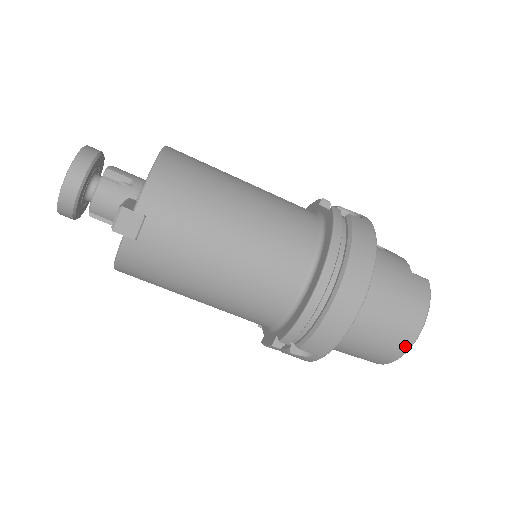
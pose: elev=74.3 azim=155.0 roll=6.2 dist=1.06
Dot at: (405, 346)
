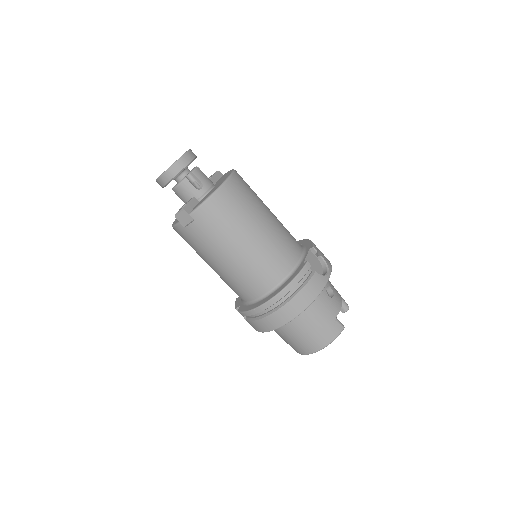
Dot at: (306, 352)
